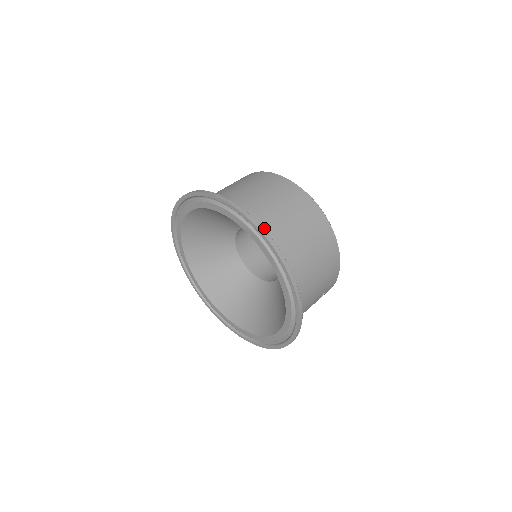
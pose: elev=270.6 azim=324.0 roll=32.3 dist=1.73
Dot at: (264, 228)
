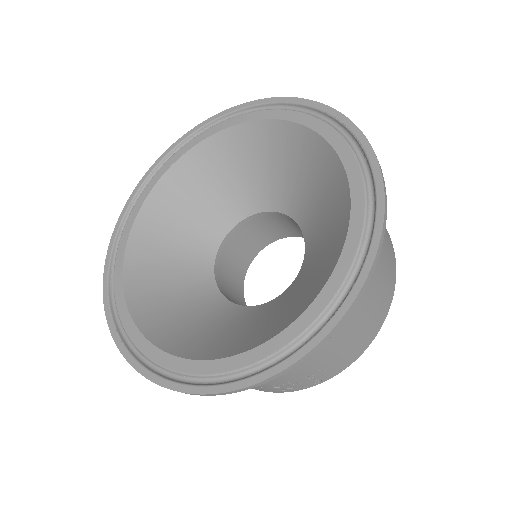
Dot at: occluded
